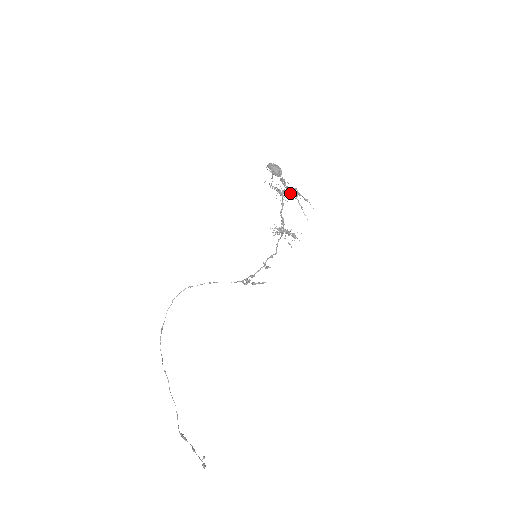
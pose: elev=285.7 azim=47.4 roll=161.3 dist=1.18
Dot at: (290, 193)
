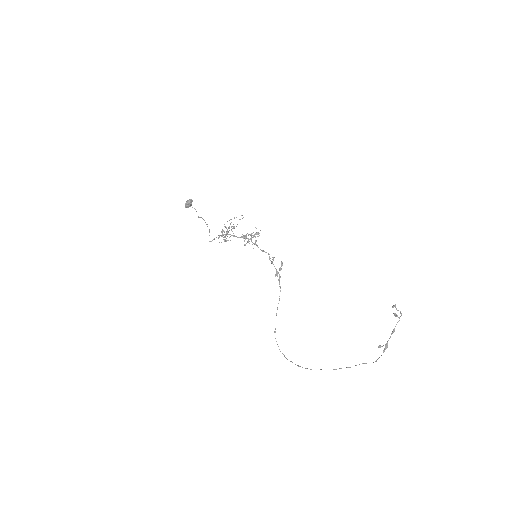
Dot at: (228, 228)
